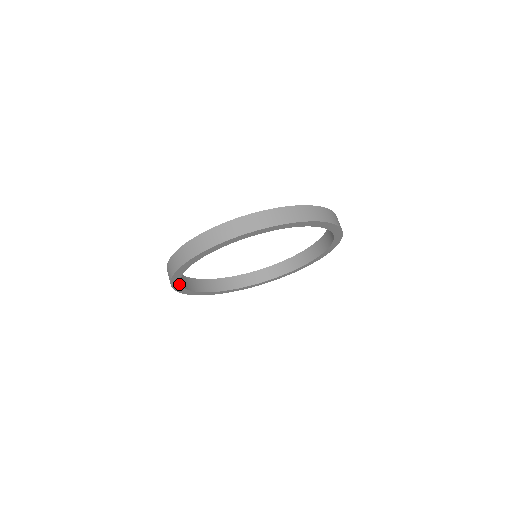
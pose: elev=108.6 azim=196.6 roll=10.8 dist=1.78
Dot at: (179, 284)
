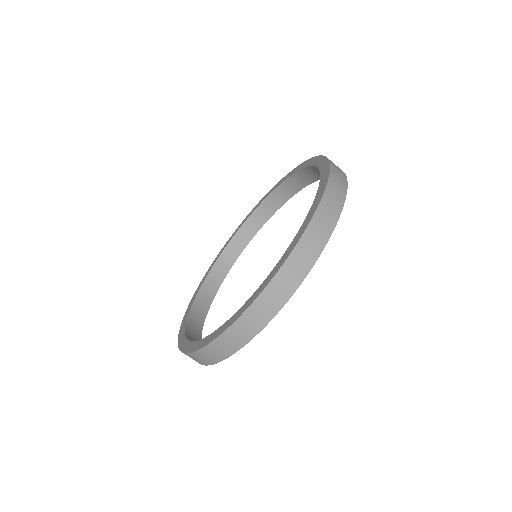
Dot at: (229, 270)
